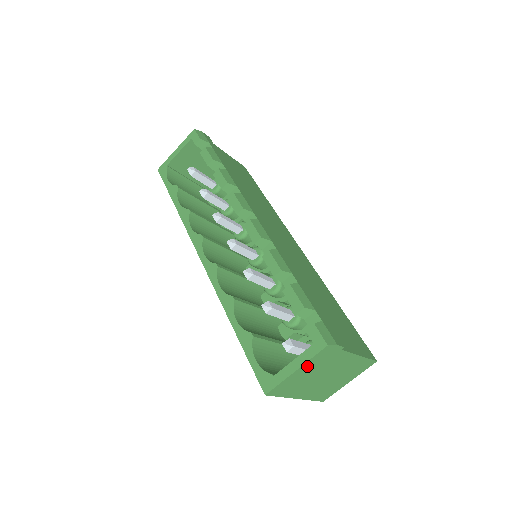
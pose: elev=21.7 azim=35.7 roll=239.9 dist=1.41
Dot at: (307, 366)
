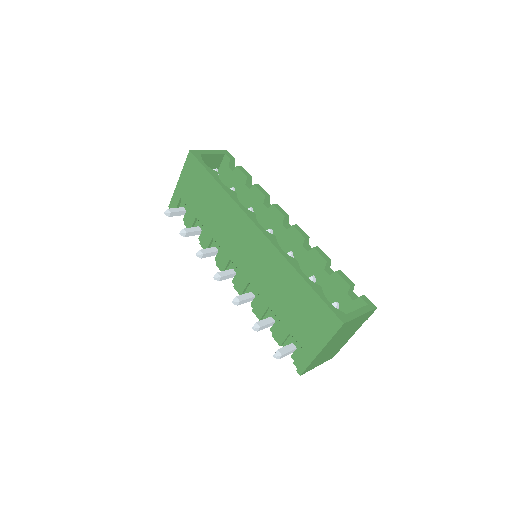
Dot at: (361, 317)
